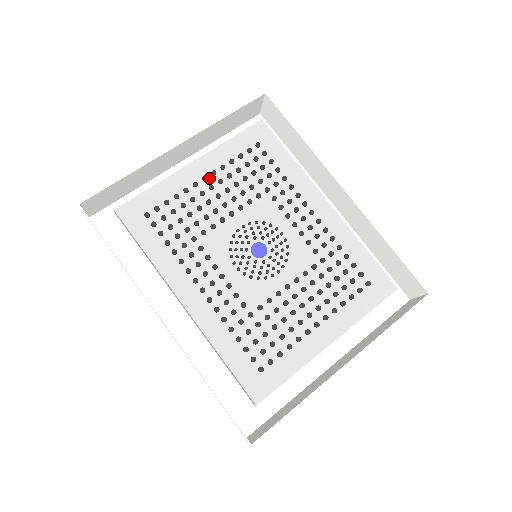
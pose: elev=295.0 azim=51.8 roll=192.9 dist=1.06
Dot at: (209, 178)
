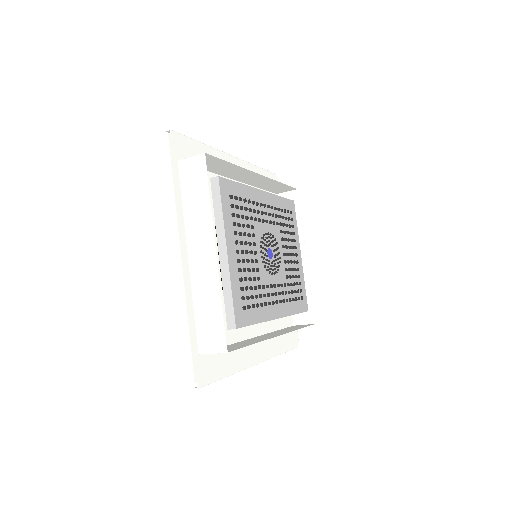
Dot at: (237, 248)
